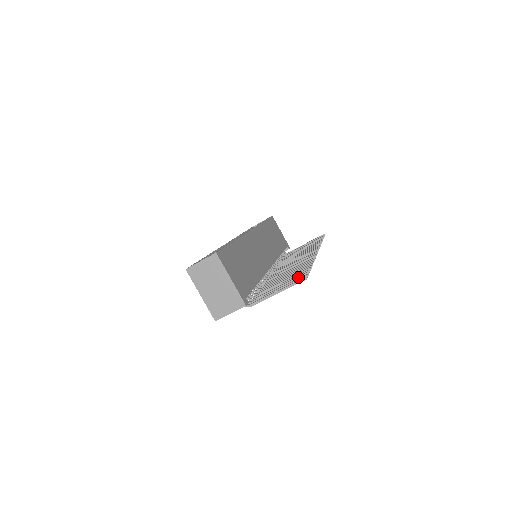
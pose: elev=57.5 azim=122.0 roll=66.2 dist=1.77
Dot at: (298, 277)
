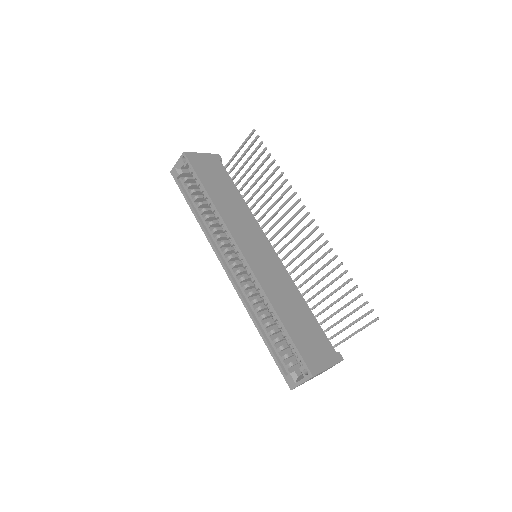
Dot at: occluded
